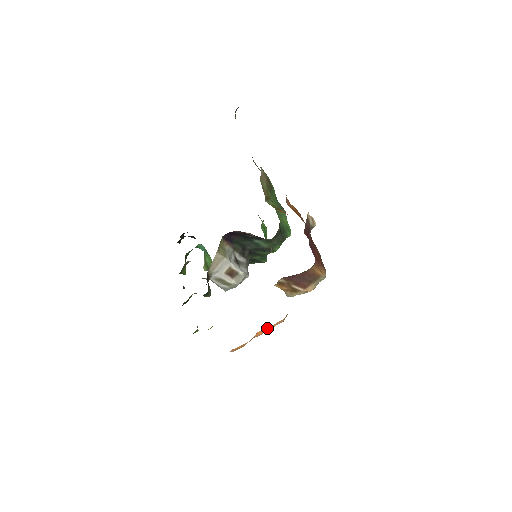
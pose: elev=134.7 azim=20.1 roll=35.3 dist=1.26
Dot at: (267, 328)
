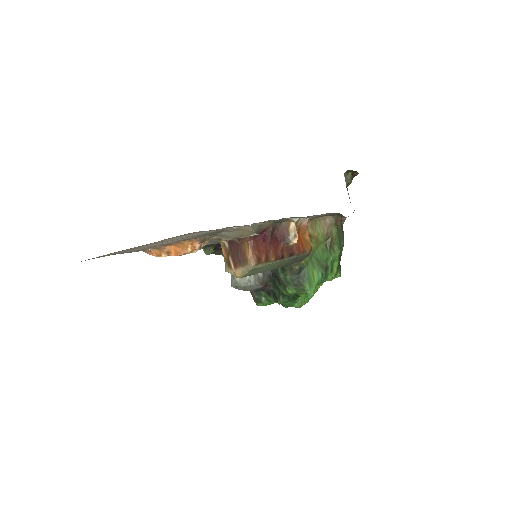
Dot at: (178, 249)
